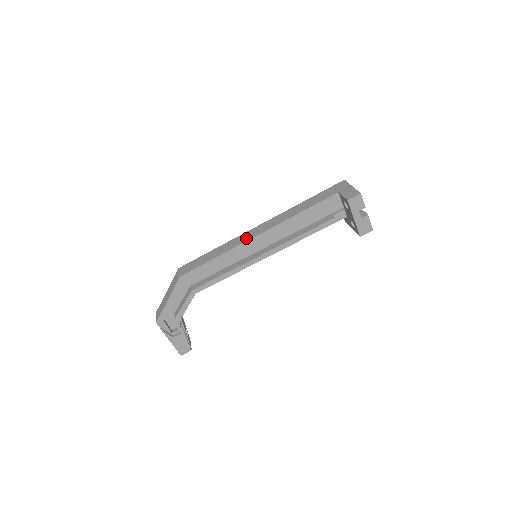
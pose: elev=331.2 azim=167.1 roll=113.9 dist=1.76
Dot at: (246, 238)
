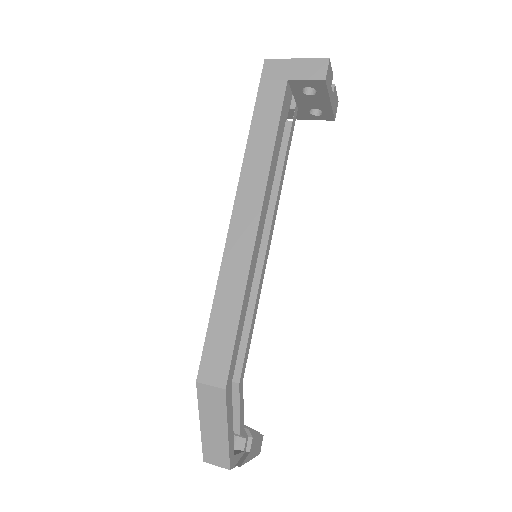
Dot at: (245, 247)
